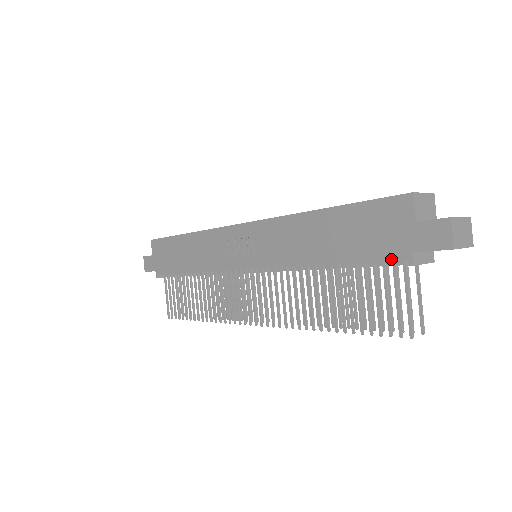
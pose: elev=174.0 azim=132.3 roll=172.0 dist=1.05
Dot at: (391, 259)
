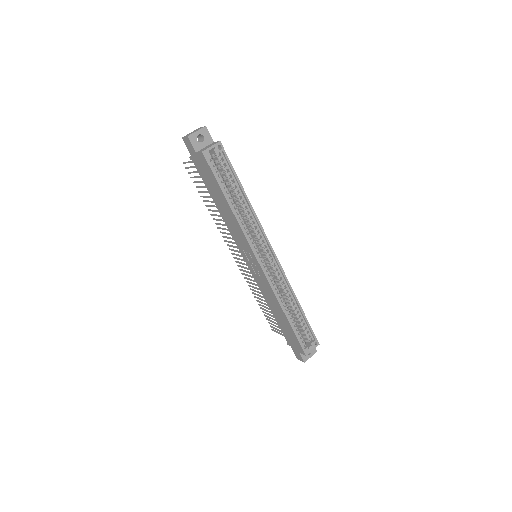
Dot at: (286, 339)
